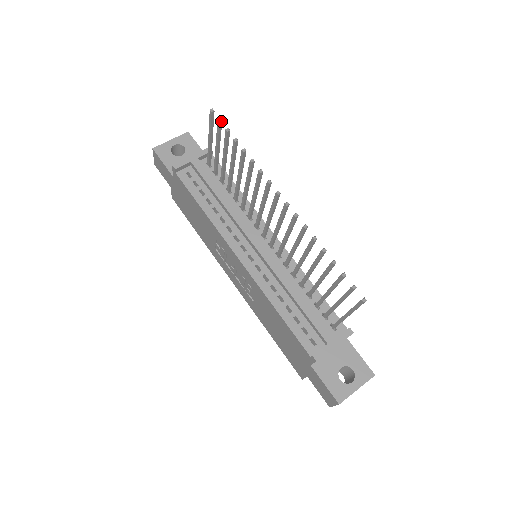
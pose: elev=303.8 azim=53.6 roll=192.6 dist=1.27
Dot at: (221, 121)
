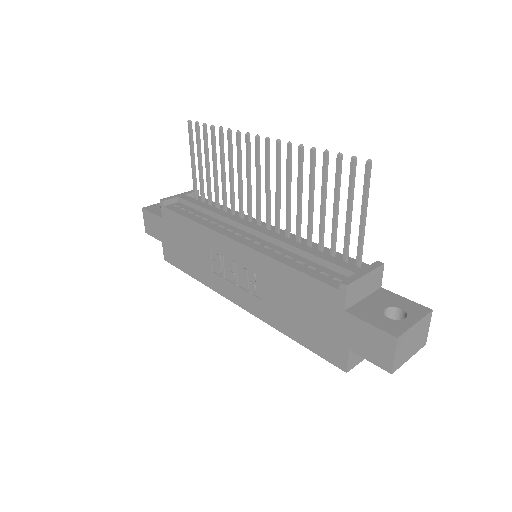
Dot at: (198, 124)
